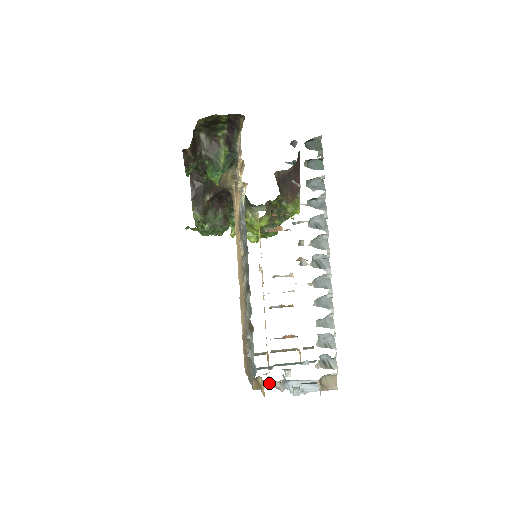
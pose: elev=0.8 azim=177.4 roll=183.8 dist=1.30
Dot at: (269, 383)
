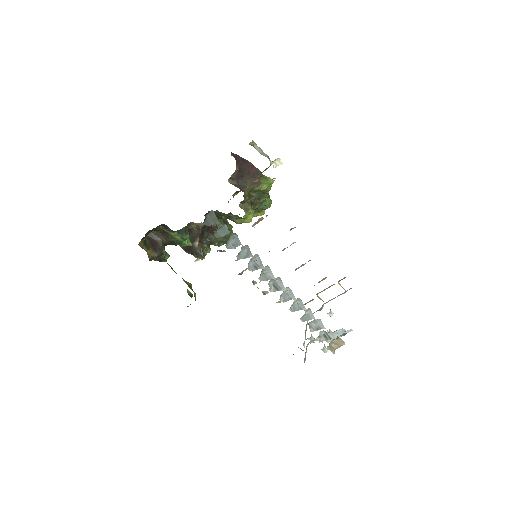
Dot at: occluded
